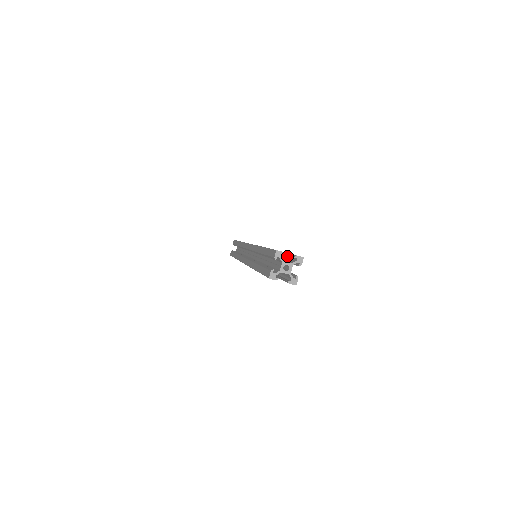
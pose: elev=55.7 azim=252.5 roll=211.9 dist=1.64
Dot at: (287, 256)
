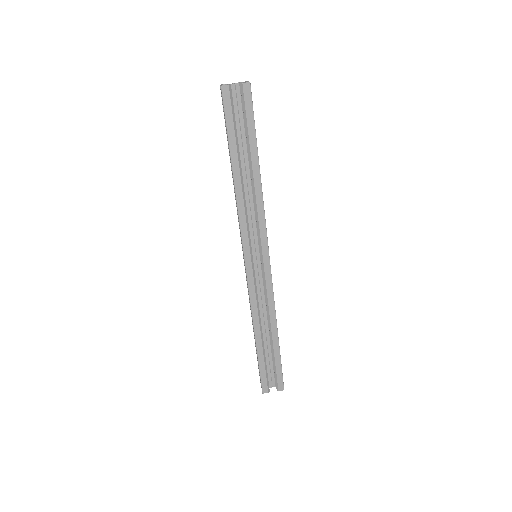
Dot at: occluded
